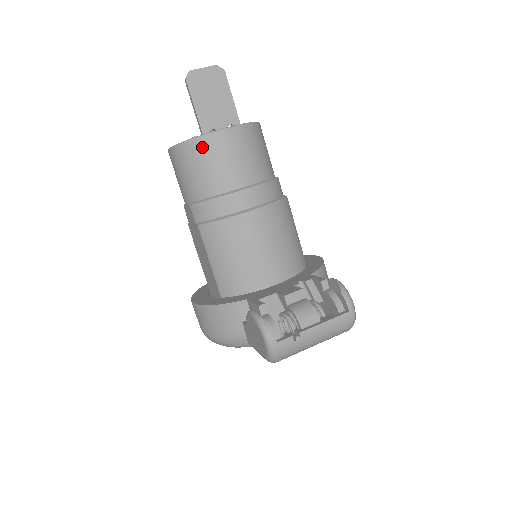
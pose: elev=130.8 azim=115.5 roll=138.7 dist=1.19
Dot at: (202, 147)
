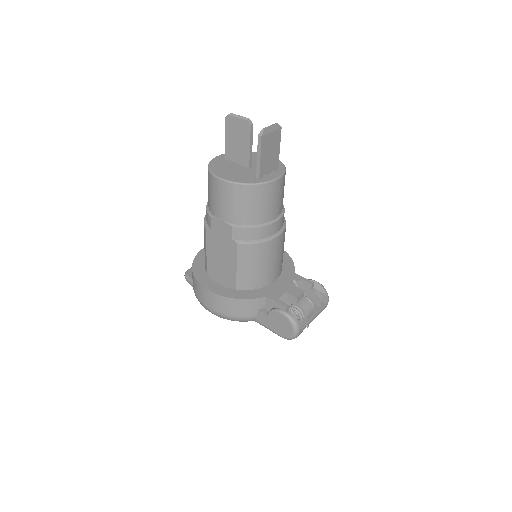
Dot at: (261, 191)
